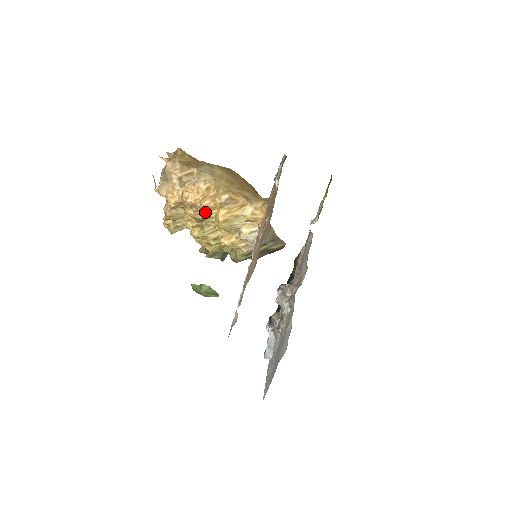
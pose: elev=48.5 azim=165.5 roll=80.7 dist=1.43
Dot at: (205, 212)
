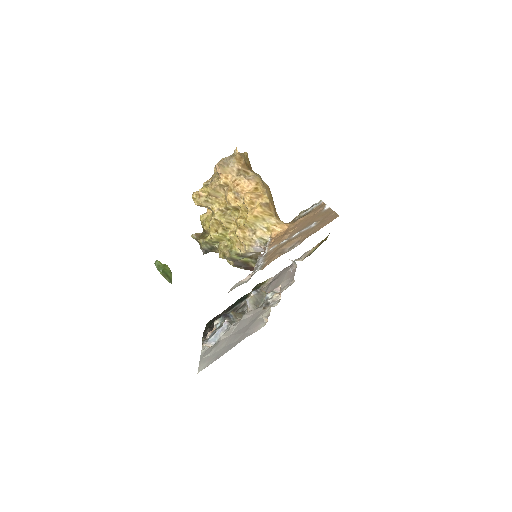
Dot at: (246, 202)
